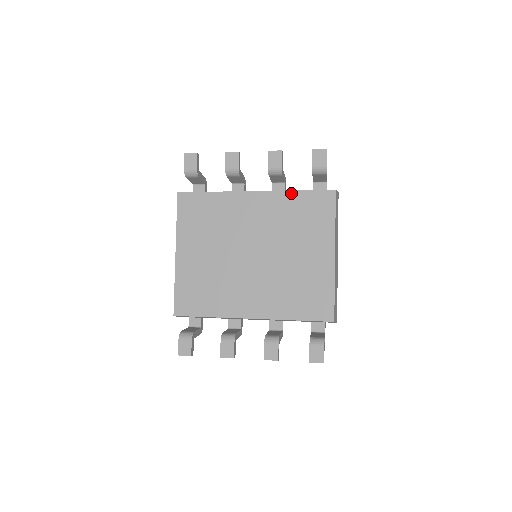
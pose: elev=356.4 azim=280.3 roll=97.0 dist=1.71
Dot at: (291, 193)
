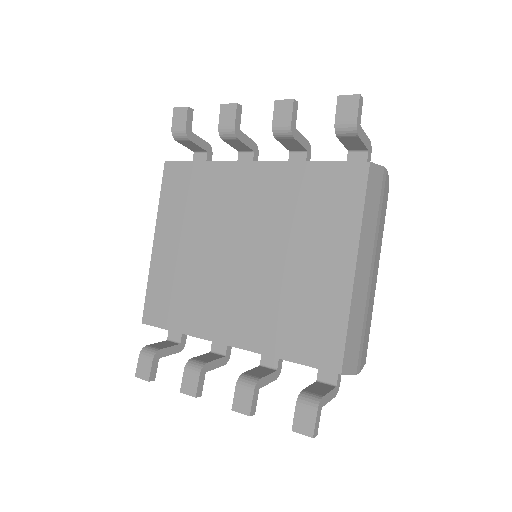
Dot at: (303, 165)
